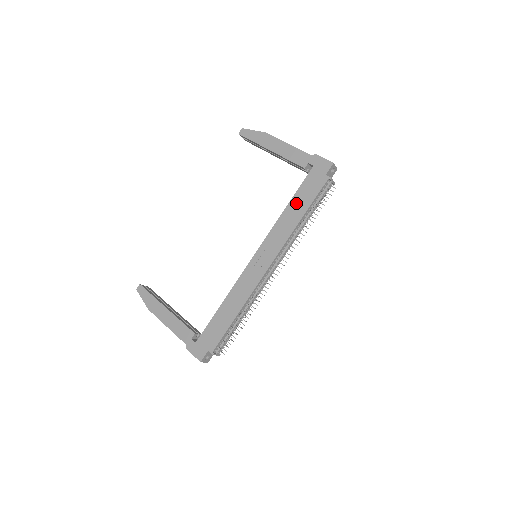
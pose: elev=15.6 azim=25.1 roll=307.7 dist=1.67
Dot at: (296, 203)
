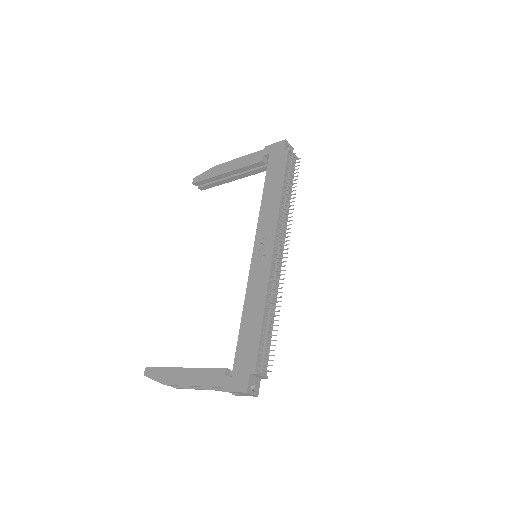
Dot at: (270, 187)
